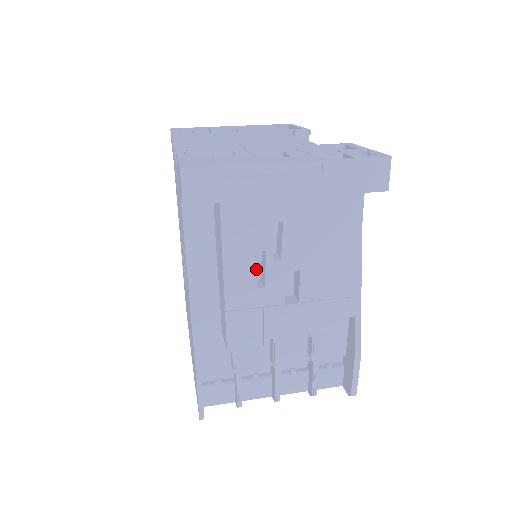
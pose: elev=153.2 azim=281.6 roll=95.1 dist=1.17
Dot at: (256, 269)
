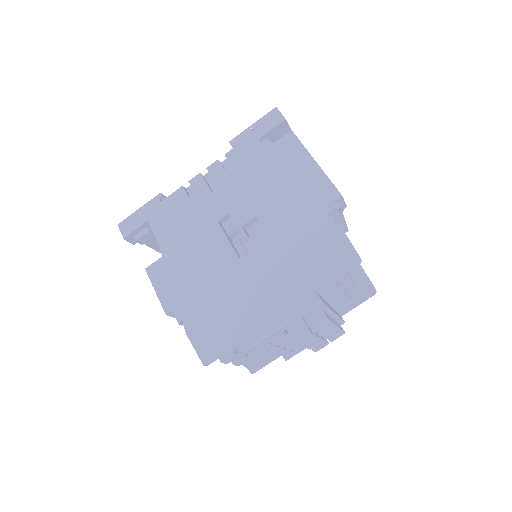
Dot at: occluded
